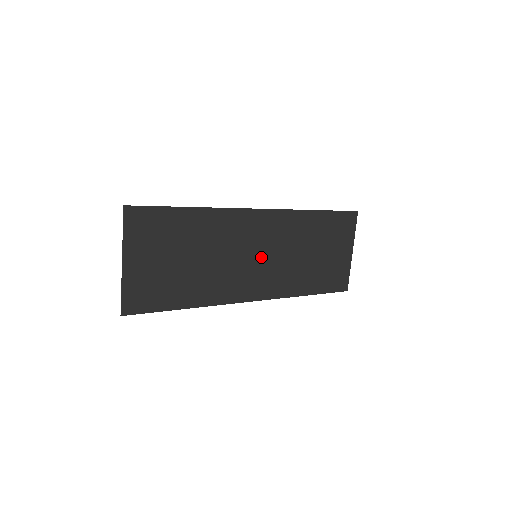
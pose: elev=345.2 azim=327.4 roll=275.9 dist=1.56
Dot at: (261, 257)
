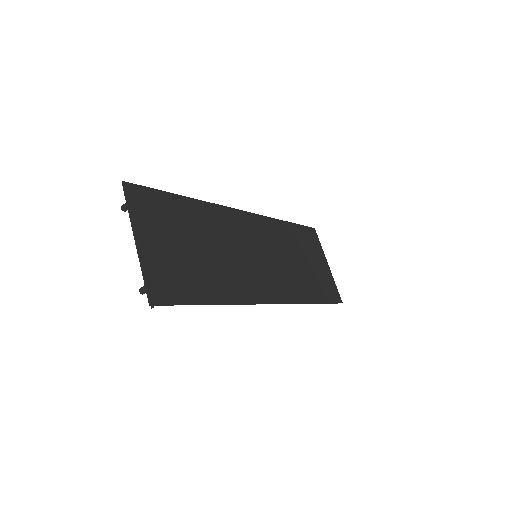
Dot at: (261, 257)
